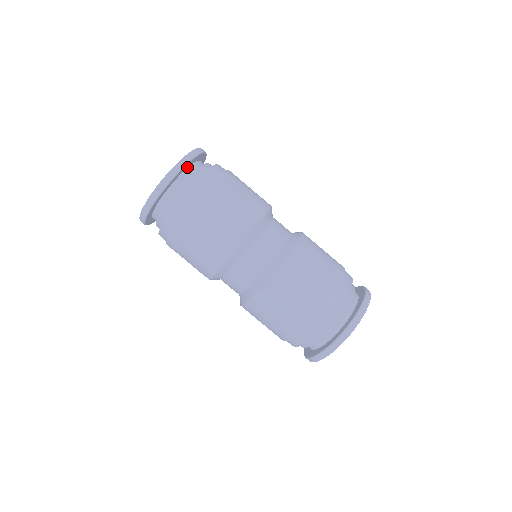
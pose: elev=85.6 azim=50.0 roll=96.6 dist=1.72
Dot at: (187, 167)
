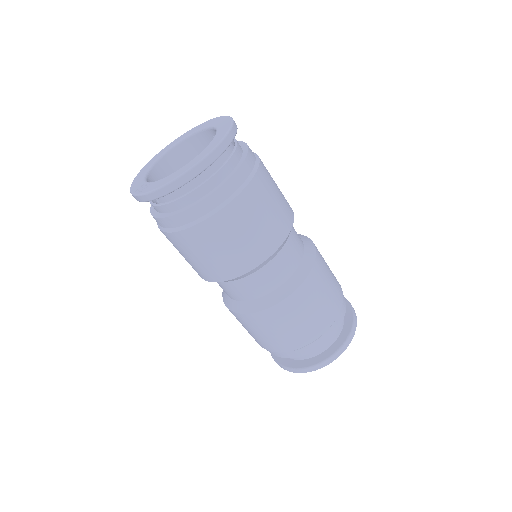
Dot at: occluded
